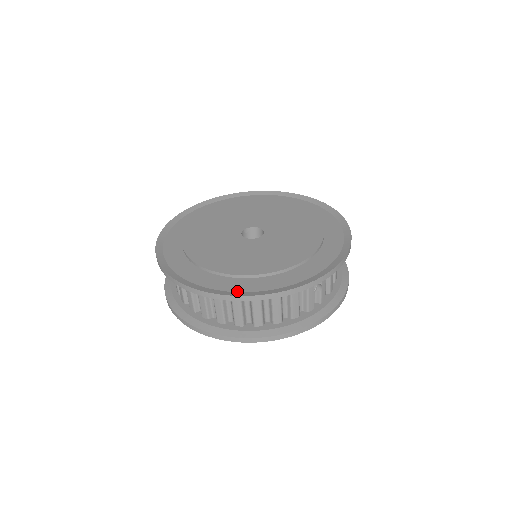
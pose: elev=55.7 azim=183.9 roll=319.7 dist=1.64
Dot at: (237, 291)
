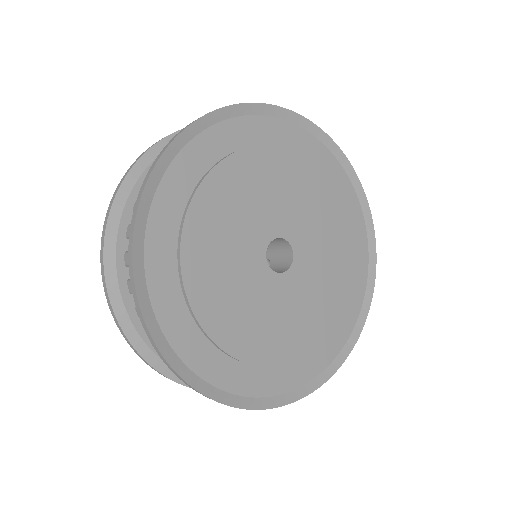
Dot at: (273, 395)
